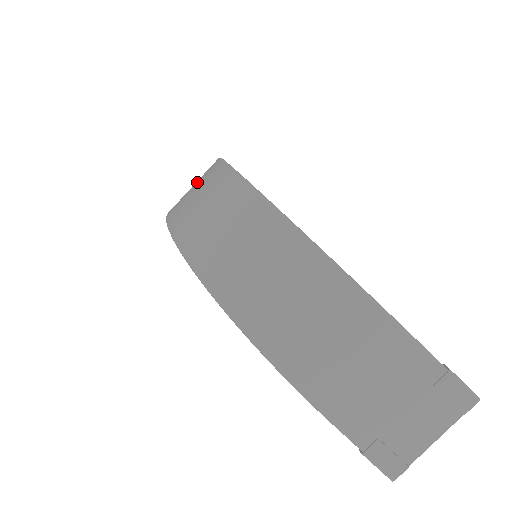
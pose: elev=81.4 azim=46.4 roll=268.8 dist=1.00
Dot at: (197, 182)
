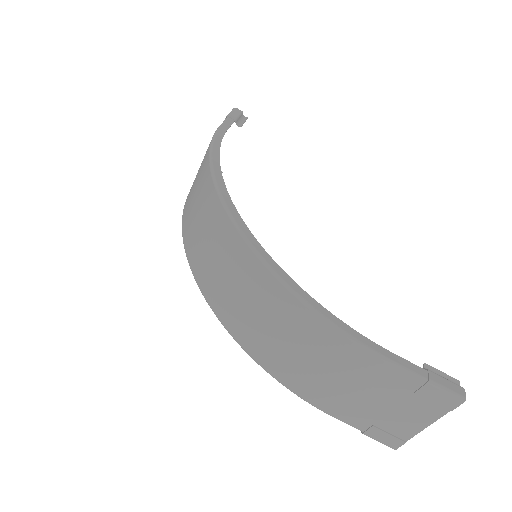
Dot at: (199, 169)
